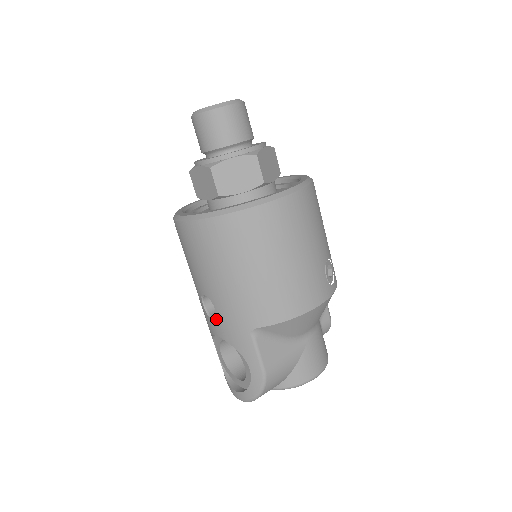
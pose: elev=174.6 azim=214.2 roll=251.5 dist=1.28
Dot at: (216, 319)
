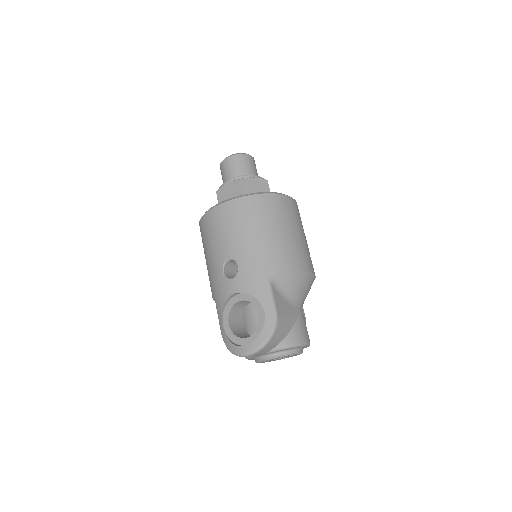
Dot at: (237, 275)
